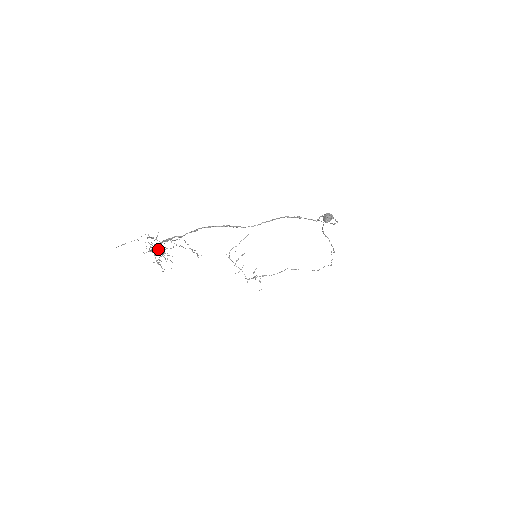
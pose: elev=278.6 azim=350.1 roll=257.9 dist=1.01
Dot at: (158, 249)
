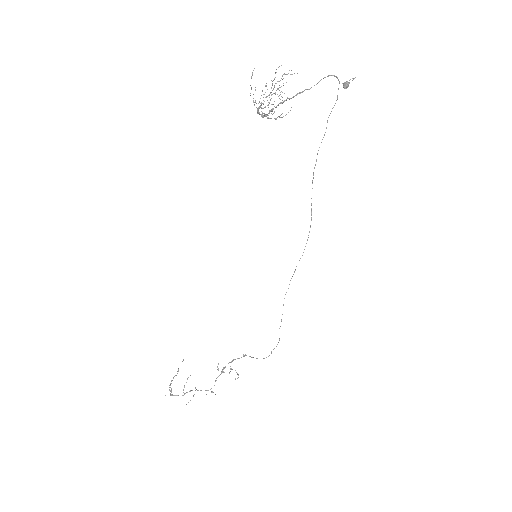
Dot at: (260, 107)
